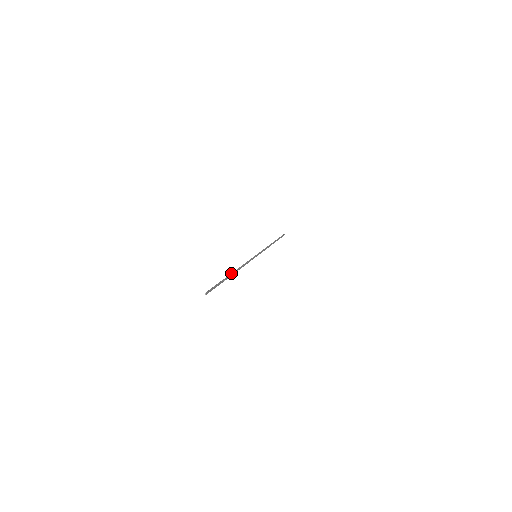
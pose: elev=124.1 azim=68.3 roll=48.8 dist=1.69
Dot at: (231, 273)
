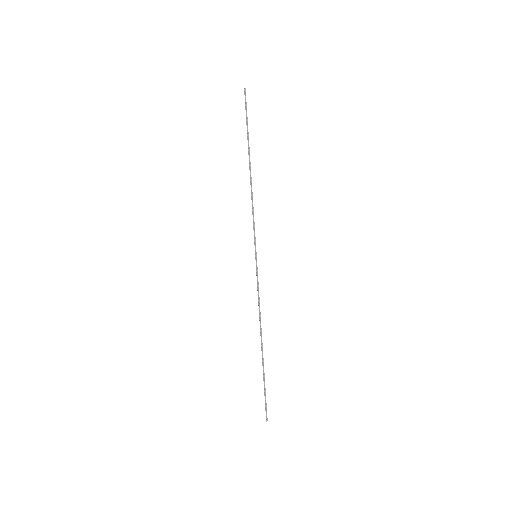
Dot at: (261, 350)
